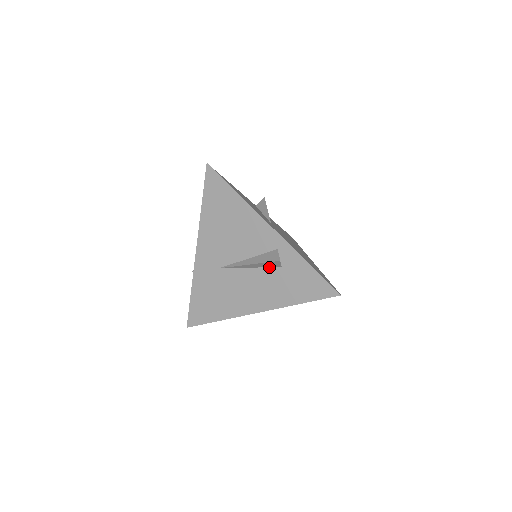
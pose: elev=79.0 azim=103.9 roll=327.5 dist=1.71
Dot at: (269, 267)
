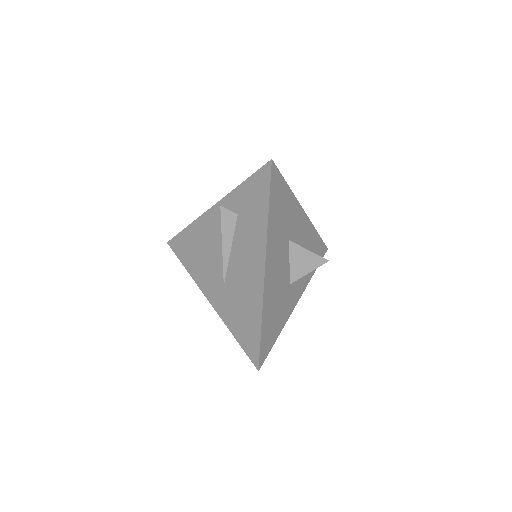
Dot at: (235, 228)
